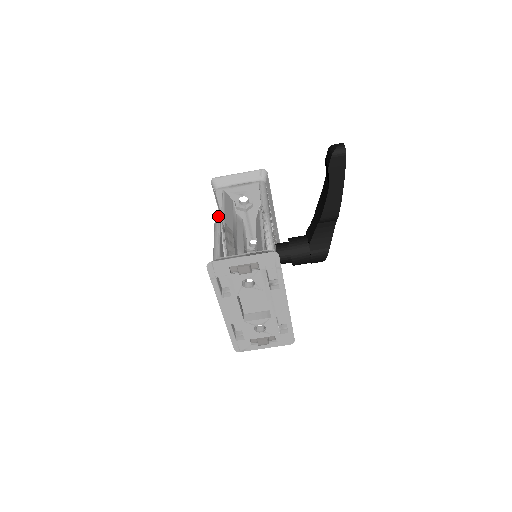
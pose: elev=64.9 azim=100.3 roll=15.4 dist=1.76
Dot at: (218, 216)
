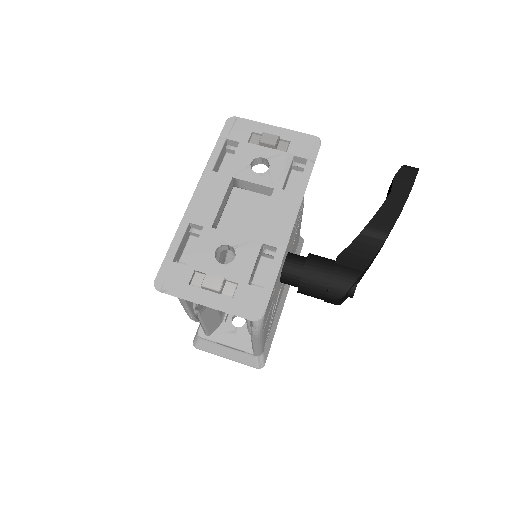
Dot at: occluded
